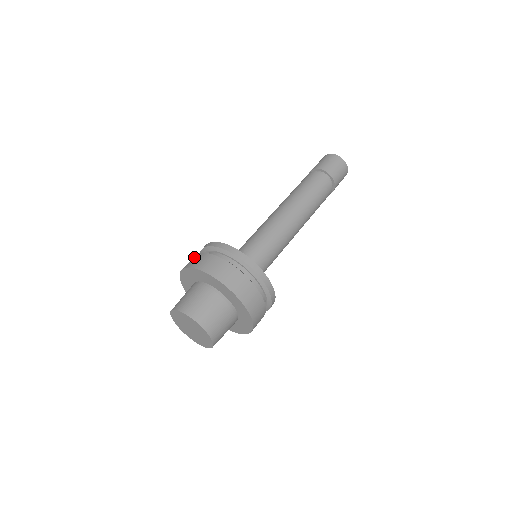
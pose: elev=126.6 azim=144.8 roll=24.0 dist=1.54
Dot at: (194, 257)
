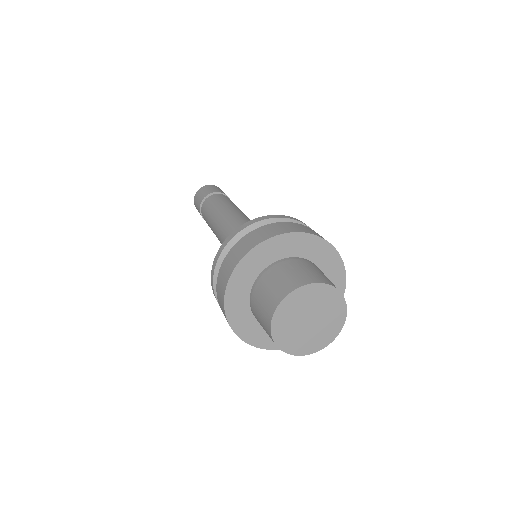
Dot at: (259, 230)
